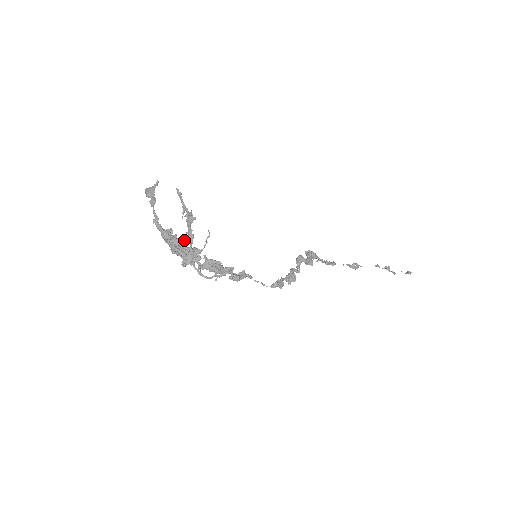
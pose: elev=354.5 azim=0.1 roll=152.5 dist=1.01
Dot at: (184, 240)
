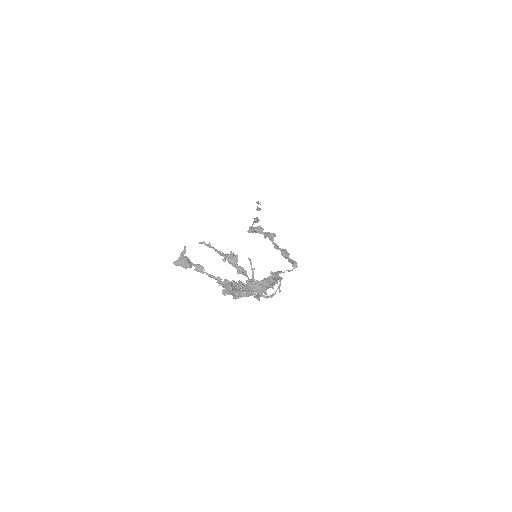
Dot at: (240, 281)
